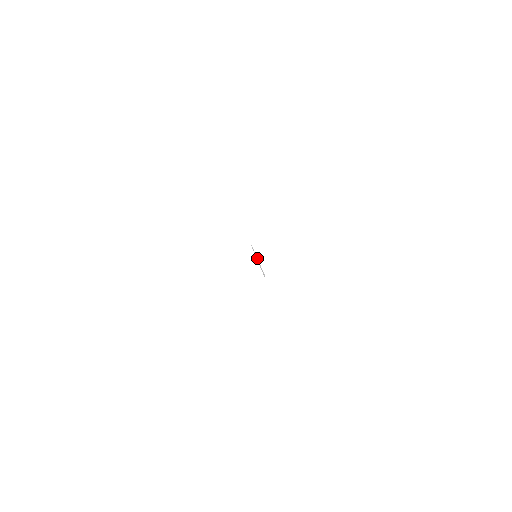
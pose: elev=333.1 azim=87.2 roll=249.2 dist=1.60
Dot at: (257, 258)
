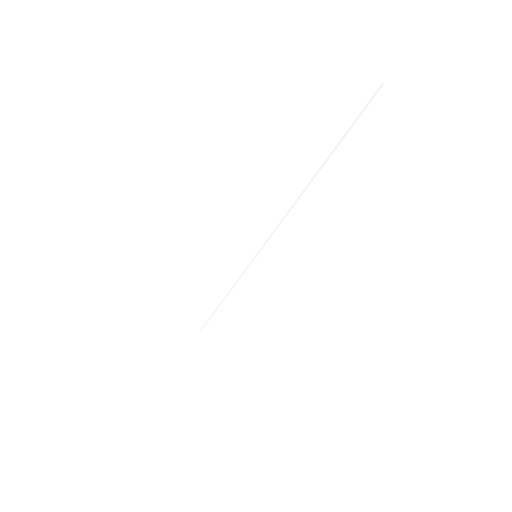
Dot at: occluded
